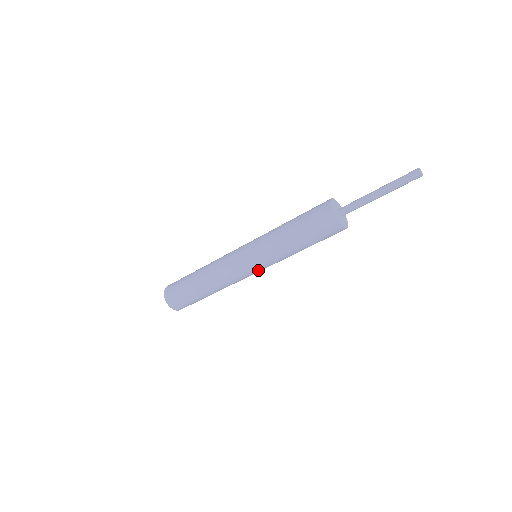
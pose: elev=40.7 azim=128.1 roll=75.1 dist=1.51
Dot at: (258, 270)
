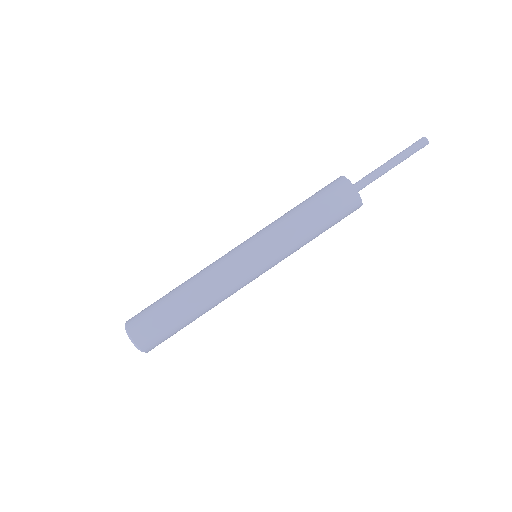
Dot at: (264, 271)
